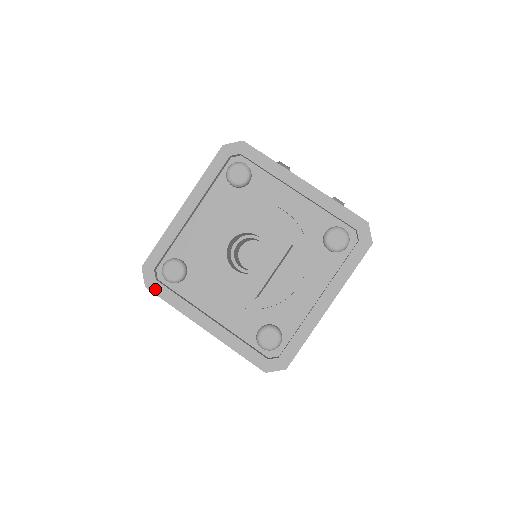
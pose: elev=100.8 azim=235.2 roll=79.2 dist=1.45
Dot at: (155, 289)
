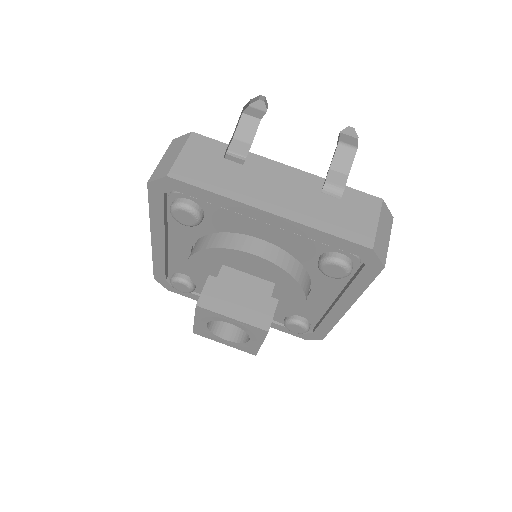
Dot at: (177, 292)
